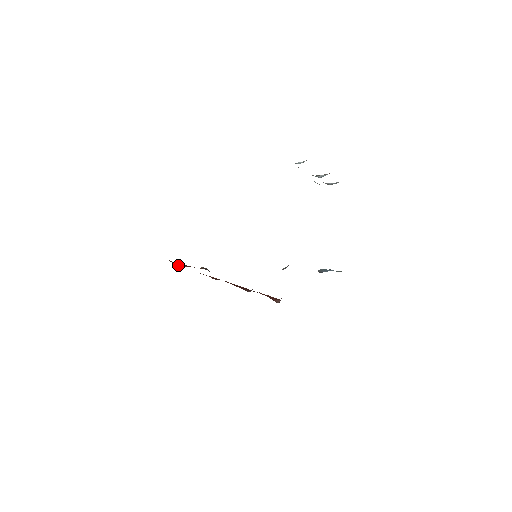
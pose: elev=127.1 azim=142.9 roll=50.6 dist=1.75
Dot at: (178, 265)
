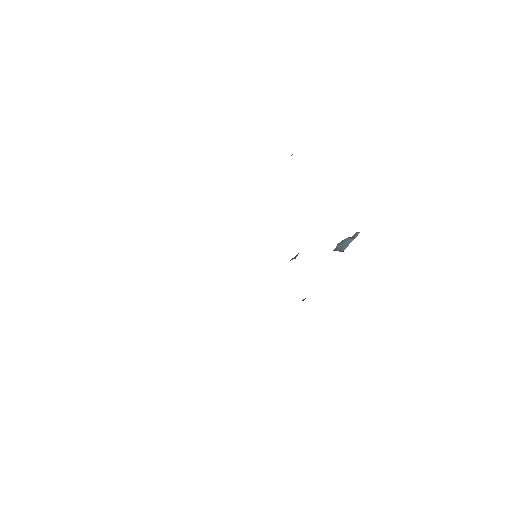
Dot at: occluded
